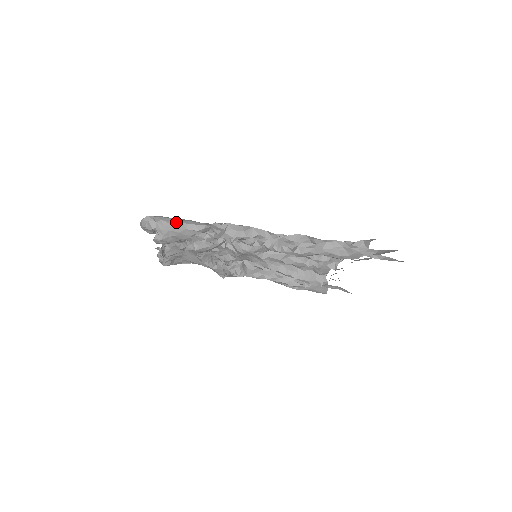
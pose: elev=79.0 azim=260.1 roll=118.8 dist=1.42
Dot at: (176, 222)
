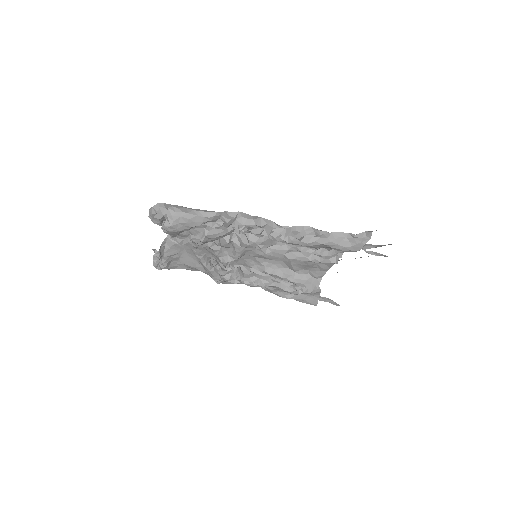
Dot at: (187, 209)
